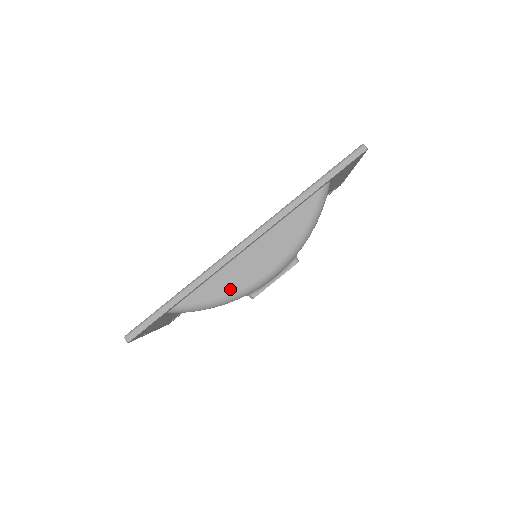
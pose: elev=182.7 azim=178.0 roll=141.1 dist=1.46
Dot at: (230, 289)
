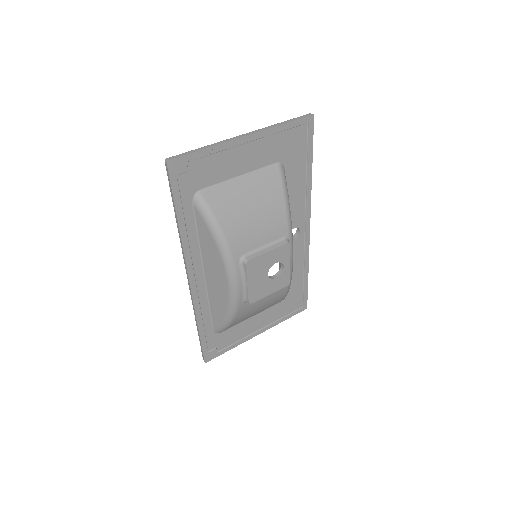
Dot at: (223, 307)
